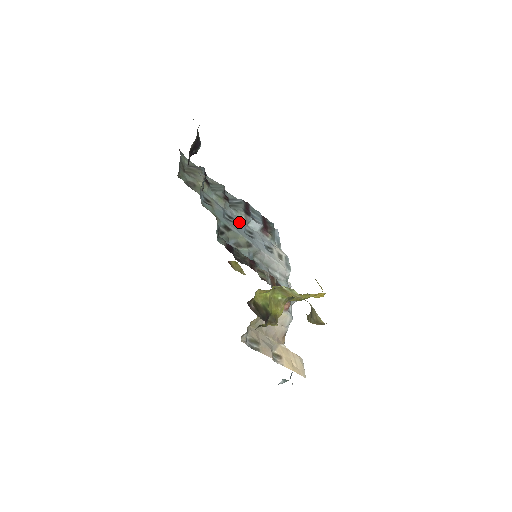
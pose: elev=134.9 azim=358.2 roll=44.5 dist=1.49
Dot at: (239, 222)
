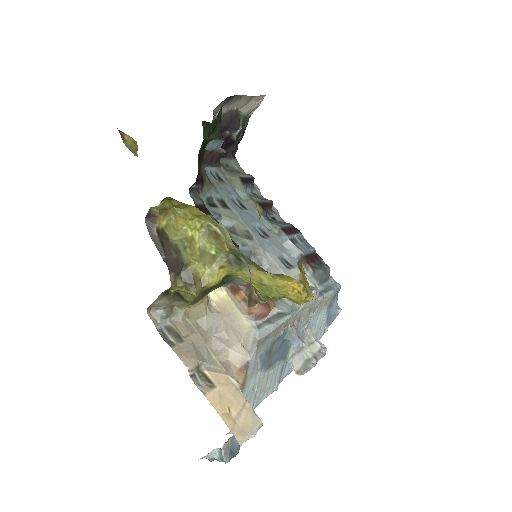
Dot at: (254, 217)
